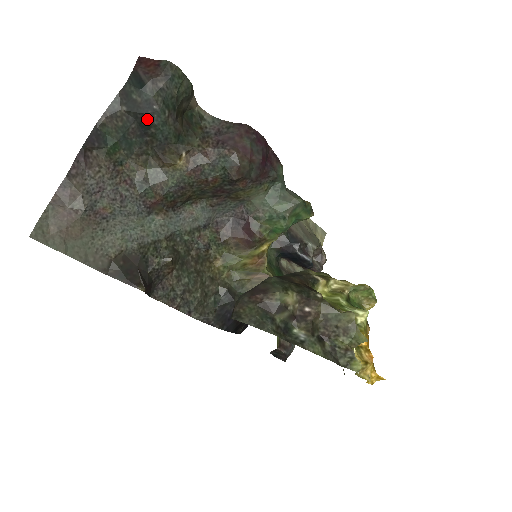
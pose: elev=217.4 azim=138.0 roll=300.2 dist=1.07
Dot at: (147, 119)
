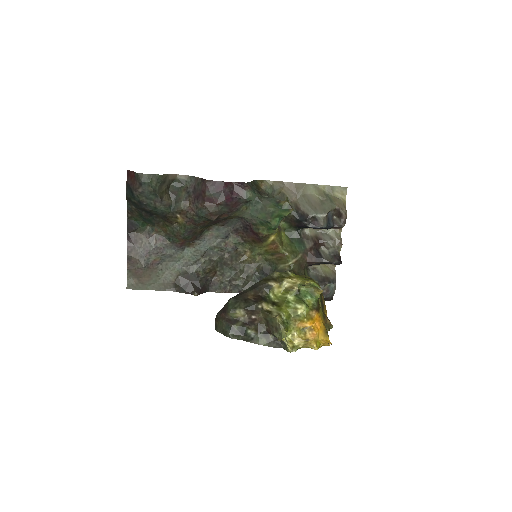
Dot at: (146, 209)
